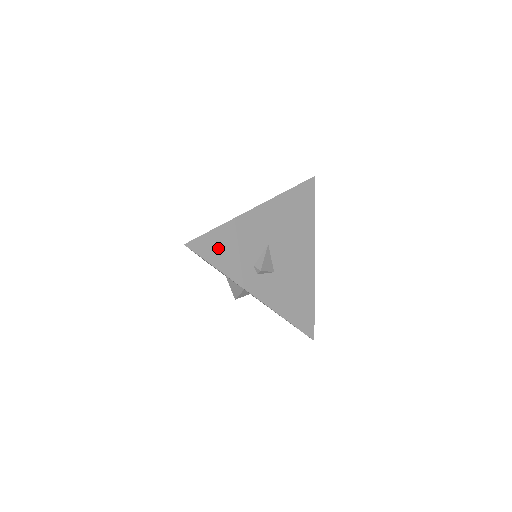
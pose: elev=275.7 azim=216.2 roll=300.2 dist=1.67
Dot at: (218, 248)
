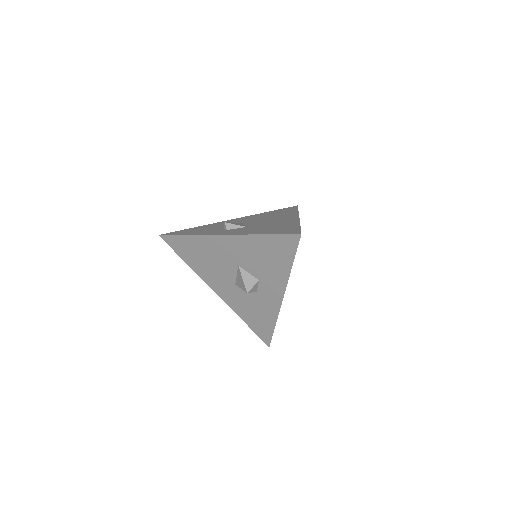
Dot at: (189, 231)
